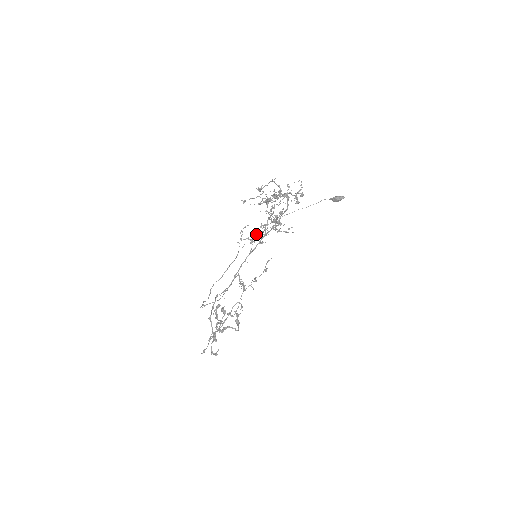
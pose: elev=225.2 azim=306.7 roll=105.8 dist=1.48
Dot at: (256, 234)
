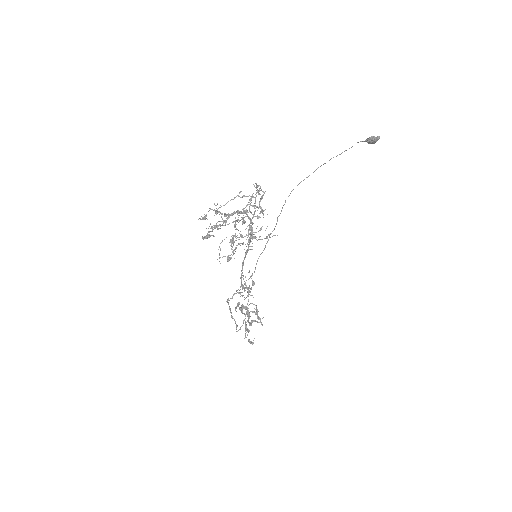
Dot at: occluded
